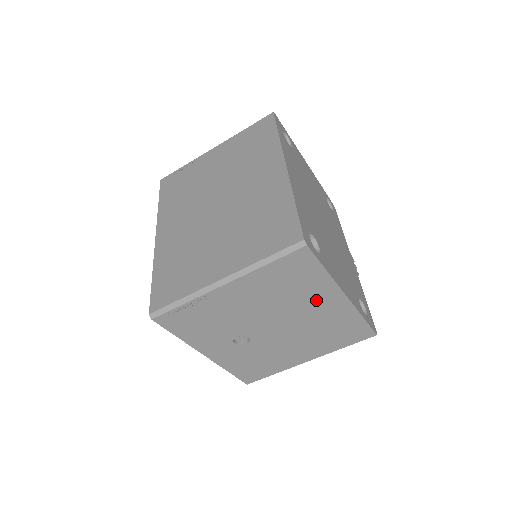
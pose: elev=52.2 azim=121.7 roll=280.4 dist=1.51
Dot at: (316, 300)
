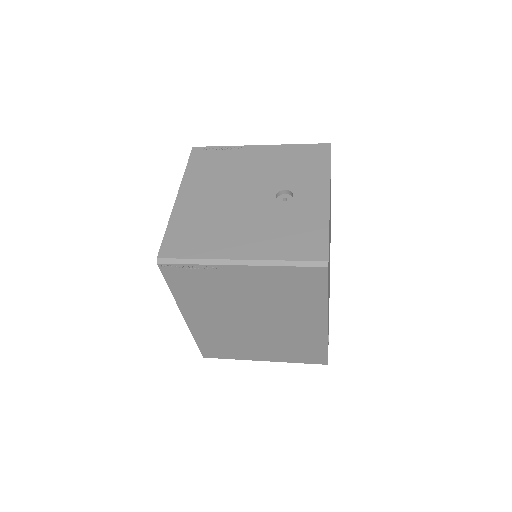
Dot at: occluded
